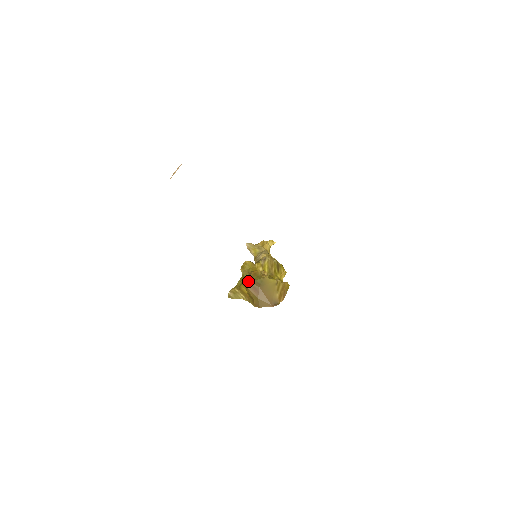
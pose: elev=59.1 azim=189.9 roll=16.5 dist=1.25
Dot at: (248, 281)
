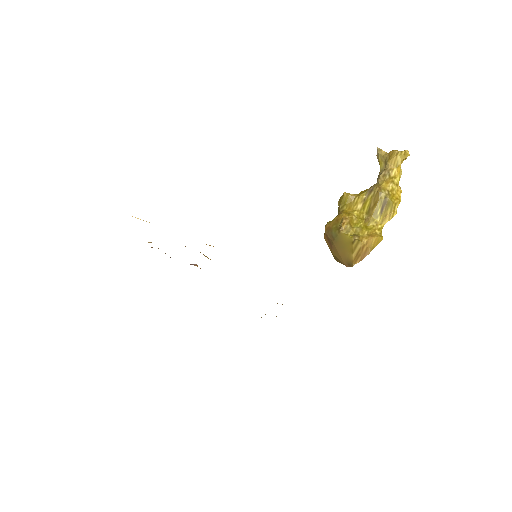
Dot at: (325, 230)
